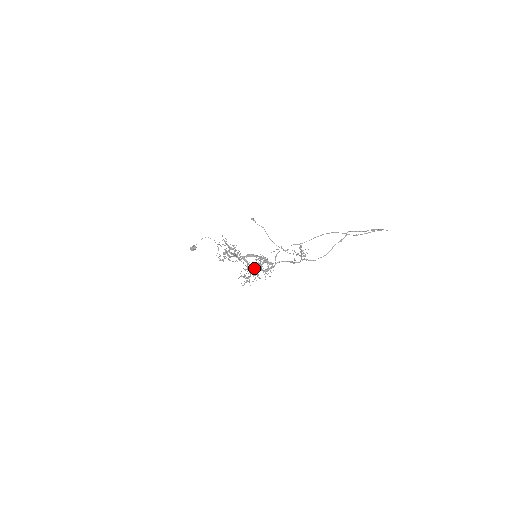
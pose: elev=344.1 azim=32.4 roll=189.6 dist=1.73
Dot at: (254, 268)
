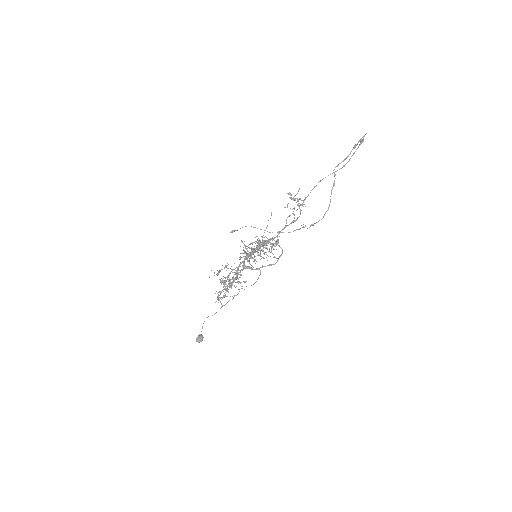
Dot at: occluded
